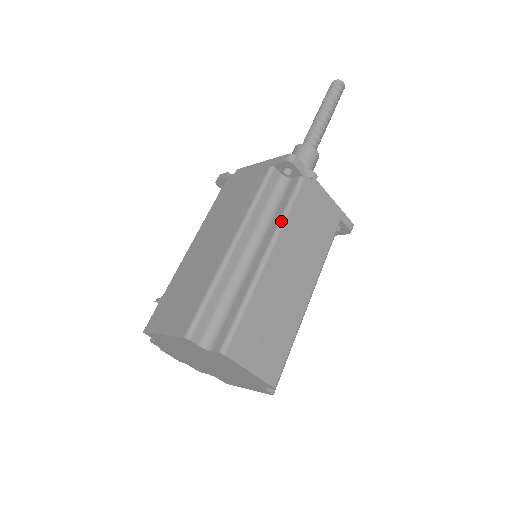
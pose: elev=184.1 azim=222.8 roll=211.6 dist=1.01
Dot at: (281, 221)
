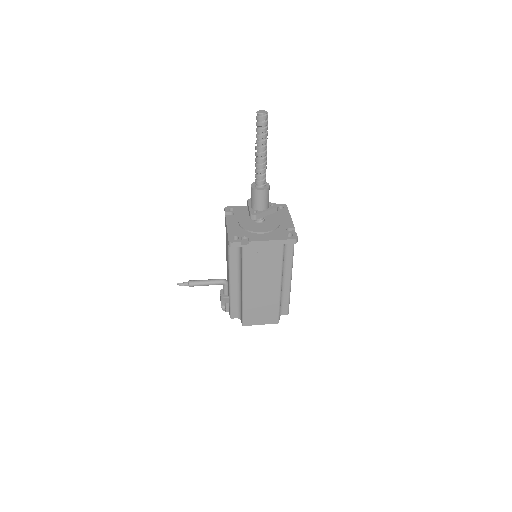
Dot at: occluded
